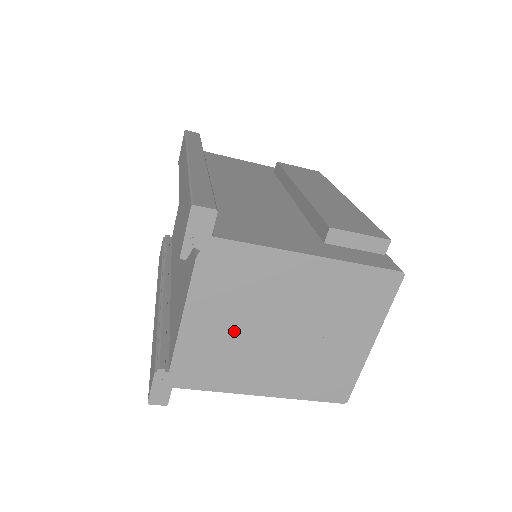
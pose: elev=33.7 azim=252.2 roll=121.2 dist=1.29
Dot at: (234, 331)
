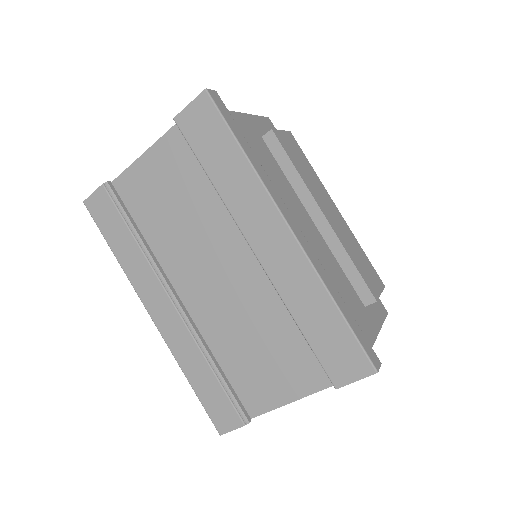
Dot at: occluded
